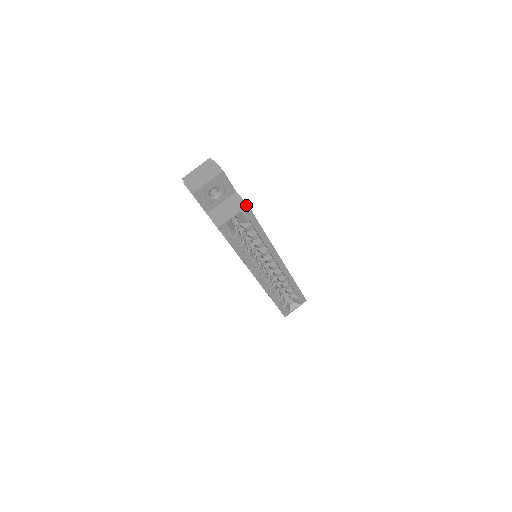
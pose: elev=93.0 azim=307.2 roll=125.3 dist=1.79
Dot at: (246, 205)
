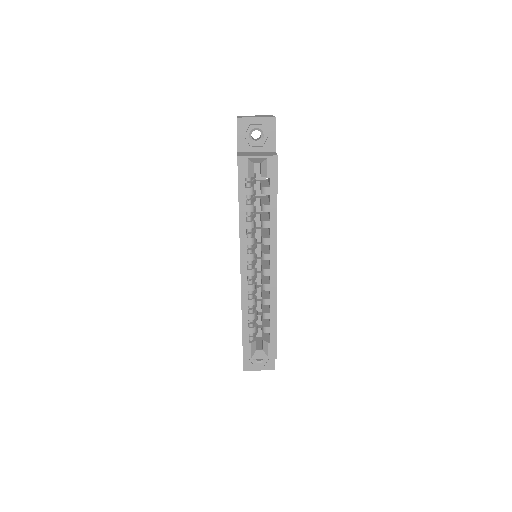
Dot at: (276, 155)
